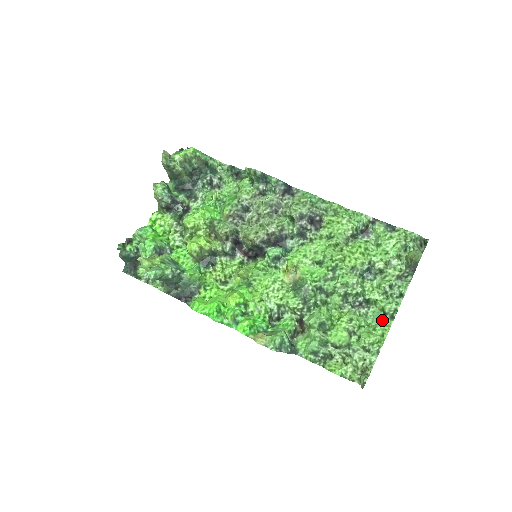
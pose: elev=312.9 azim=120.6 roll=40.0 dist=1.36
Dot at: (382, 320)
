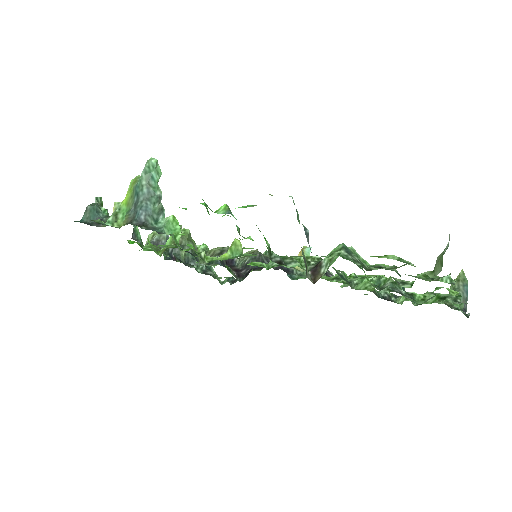
Dot at: occluded
